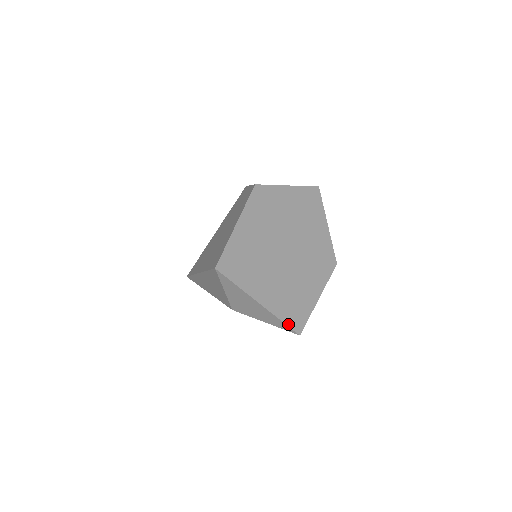
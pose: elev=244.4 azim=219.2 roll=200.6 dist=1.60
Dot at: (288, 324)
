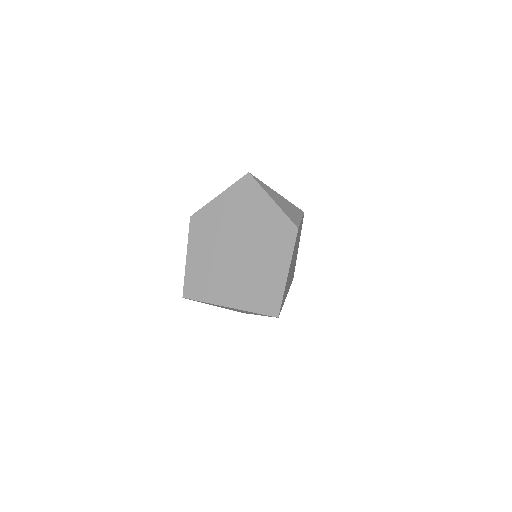
Dot at: (261, 312)
